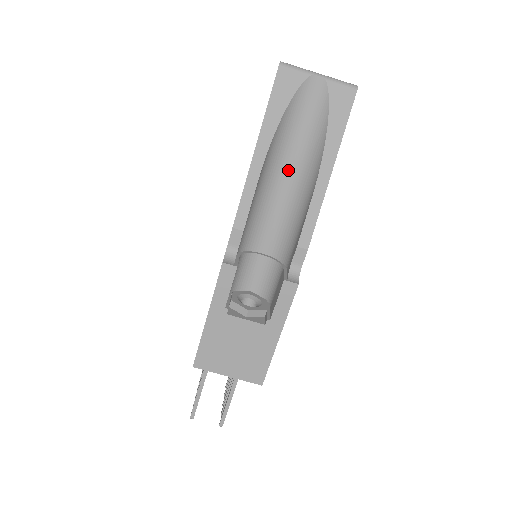
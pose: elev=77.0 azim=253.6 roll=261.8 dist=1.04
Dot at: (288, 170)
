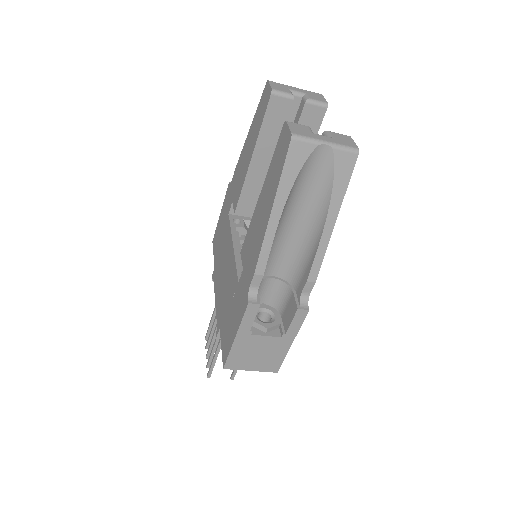
Dot at: (296, 216)
